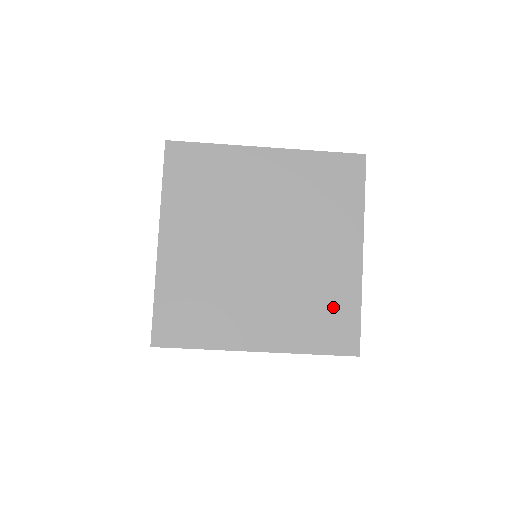
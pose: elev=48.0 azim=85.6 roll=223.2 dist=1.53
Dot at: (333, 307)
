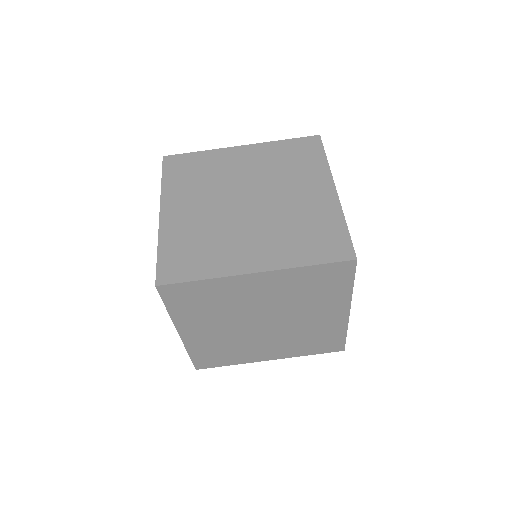
Dot at: (320, 228)
